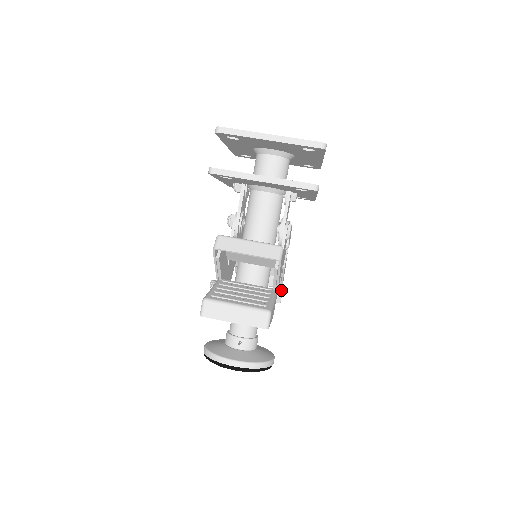
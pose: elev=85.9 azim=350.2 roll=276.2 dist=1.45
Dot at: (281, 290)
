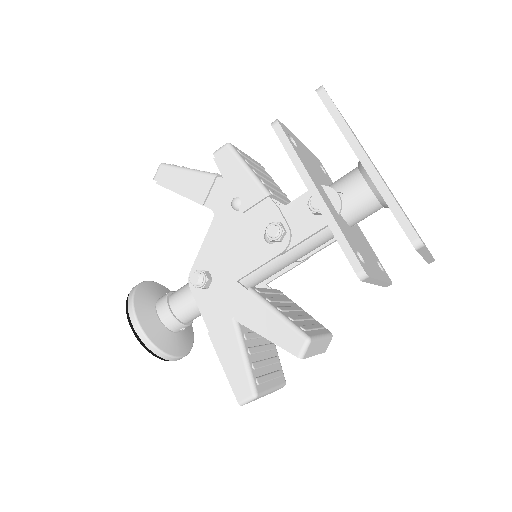
Dot at: occluded
